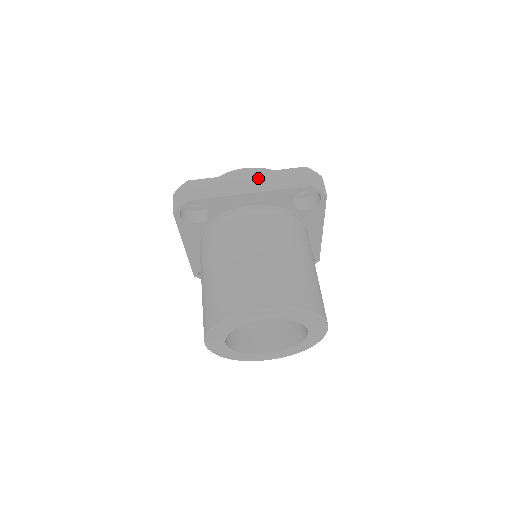
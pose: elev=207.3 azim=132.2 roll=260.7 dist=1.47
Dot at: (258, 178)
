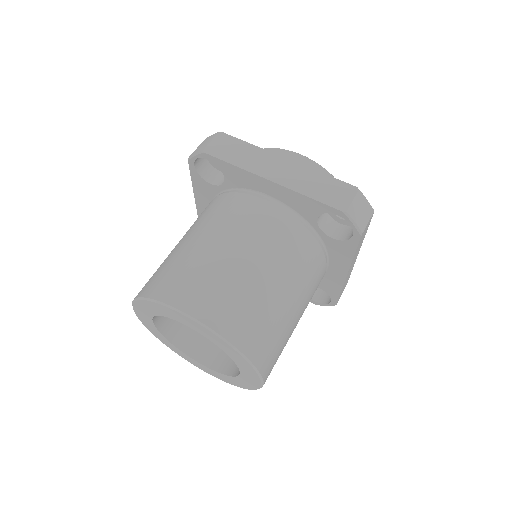
Dot at: (294, 170)
